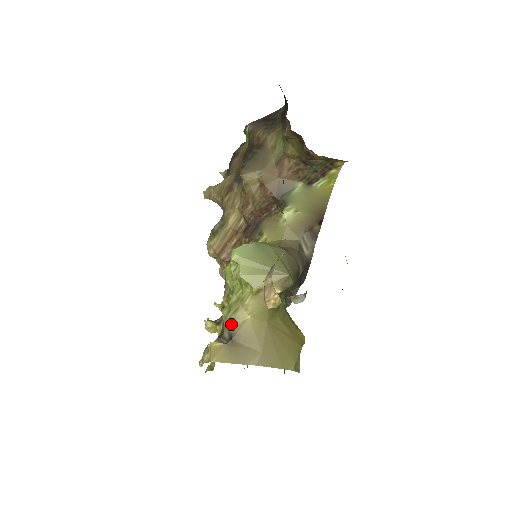
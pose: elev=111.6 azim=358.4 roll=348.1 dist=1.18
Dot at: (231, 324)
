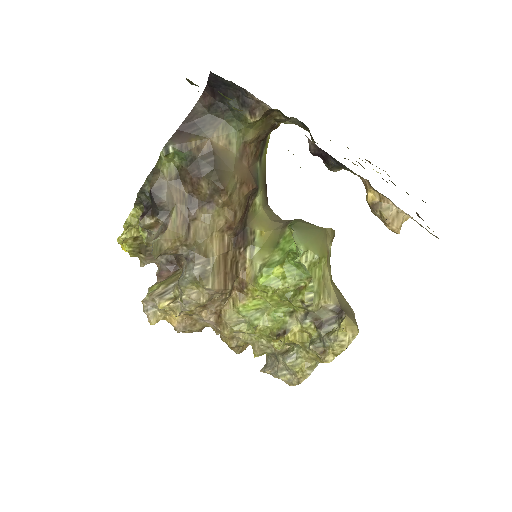
Dot at: (328, 303)
